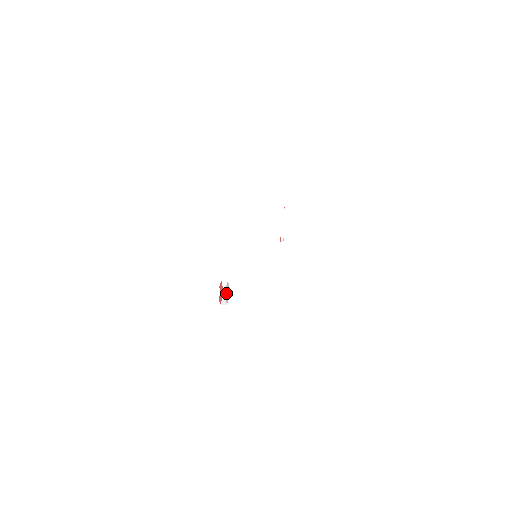
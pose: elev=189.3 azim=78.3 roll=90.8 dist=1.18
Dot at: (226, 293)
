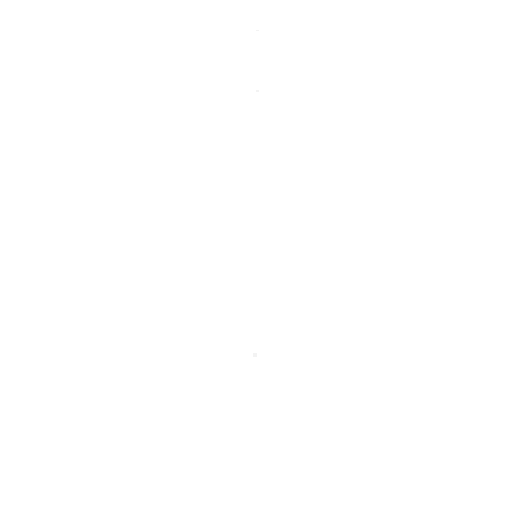
Dot at: (255, 347)
